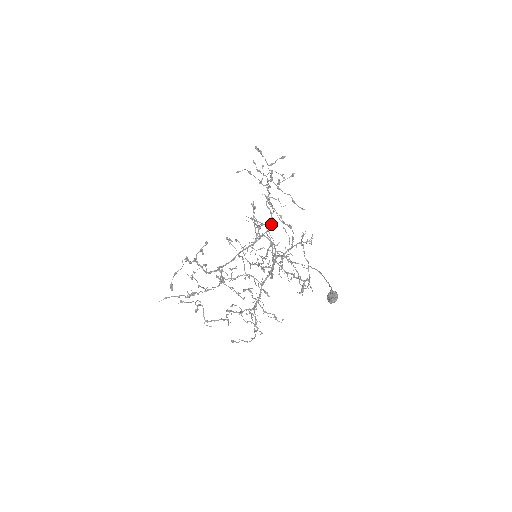
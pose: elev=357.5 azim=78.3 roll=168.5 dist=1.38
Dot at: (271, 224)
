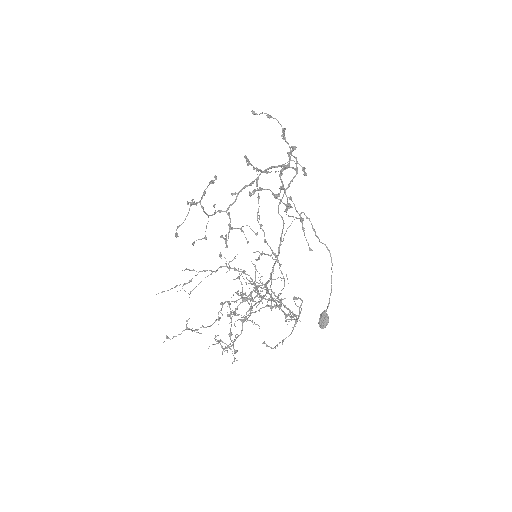
Dot at: (296, 172)
